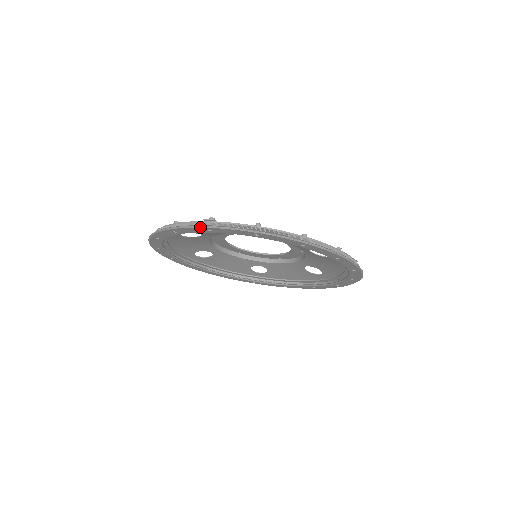
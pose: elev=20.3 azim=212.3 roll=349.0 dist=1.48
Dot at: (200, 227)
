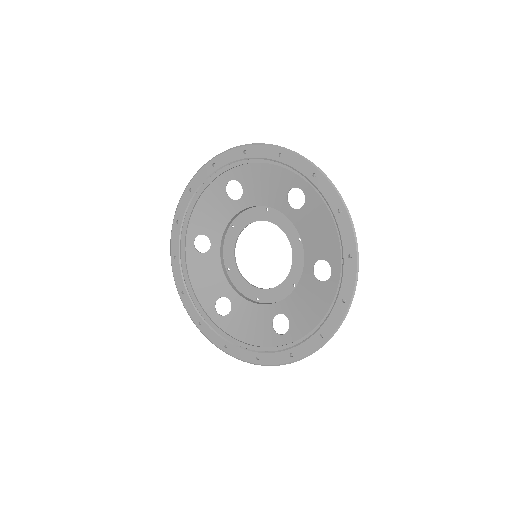
Dot at: (277, 146)
